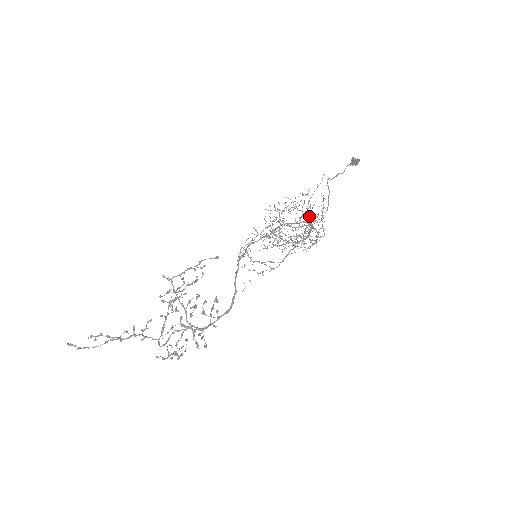
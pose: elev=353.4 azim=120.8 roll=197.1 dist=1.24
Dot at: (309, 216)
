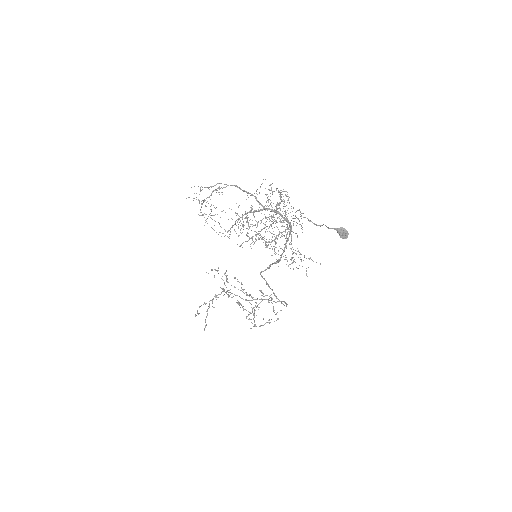
Dot at: (290, 232)
